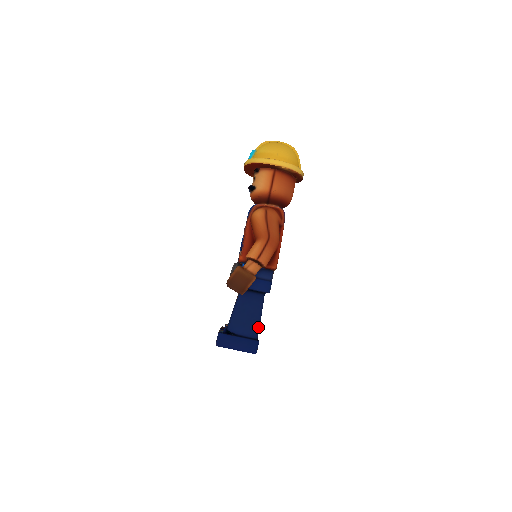
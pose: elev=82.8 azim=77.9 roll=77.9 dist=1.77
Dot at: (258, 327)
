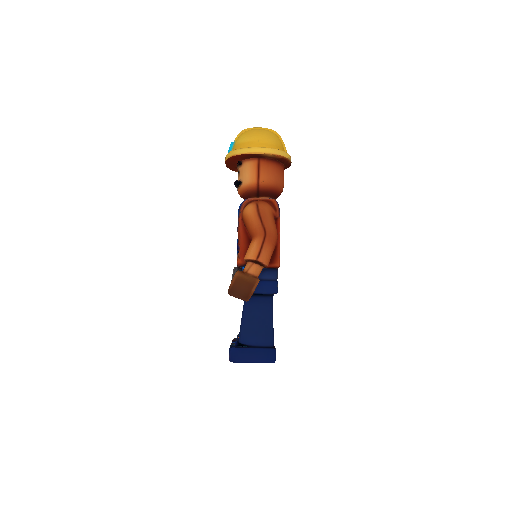
Dot at: (272, 333)
